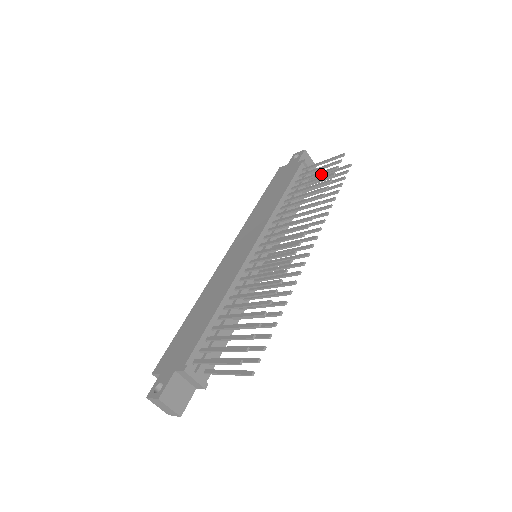
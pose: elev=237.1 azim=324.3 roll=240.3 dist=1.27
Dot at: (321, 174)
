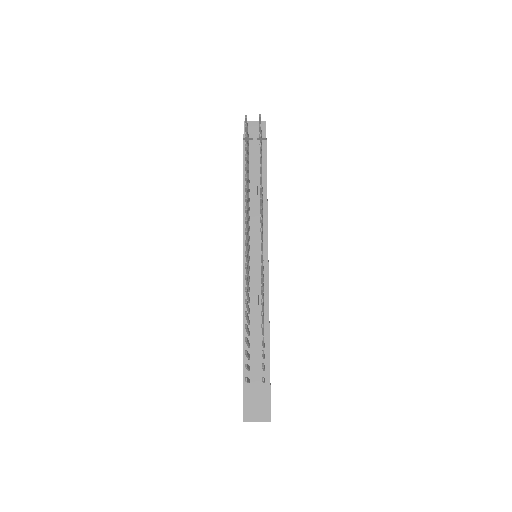
Dot at: (247, 148)
